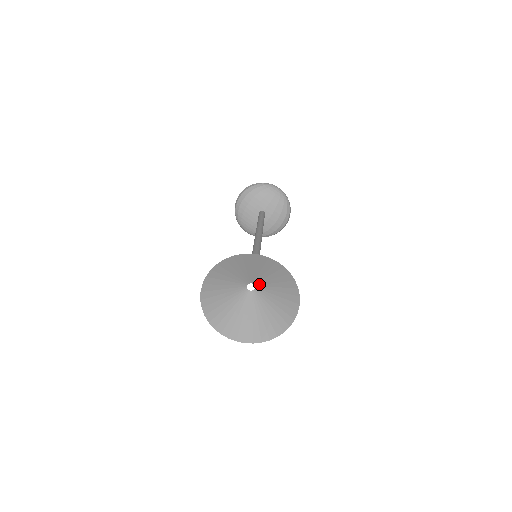
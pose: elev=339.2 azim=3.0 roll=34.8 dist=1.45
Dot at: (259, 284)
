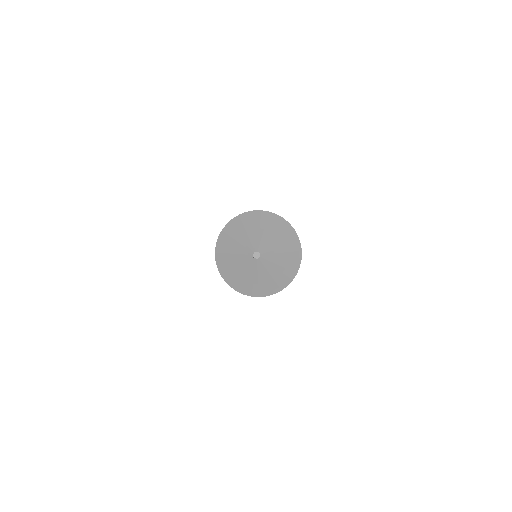
Dot at: (265, 253)
